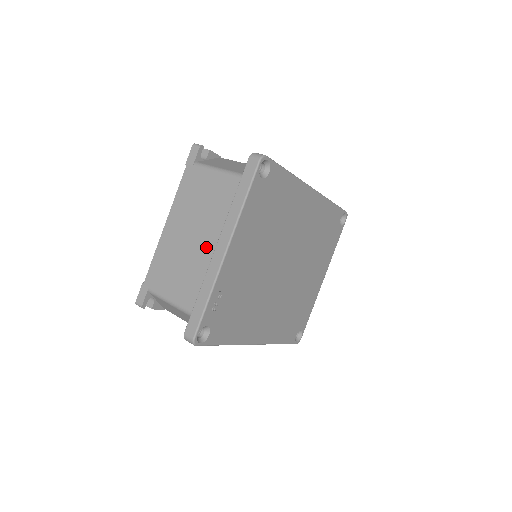
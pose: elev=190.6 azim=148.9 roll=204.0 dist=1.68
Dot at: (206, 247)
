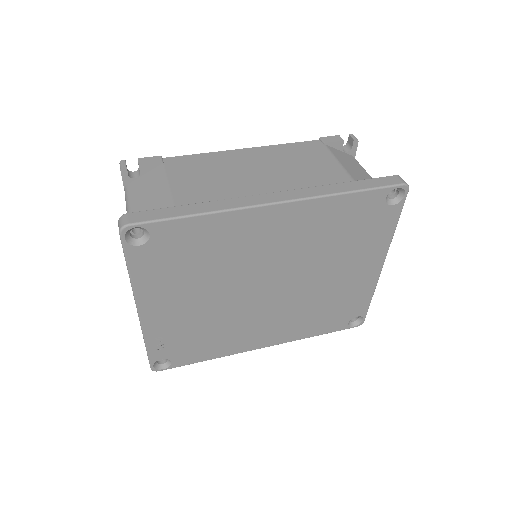
Dot at: occluded
